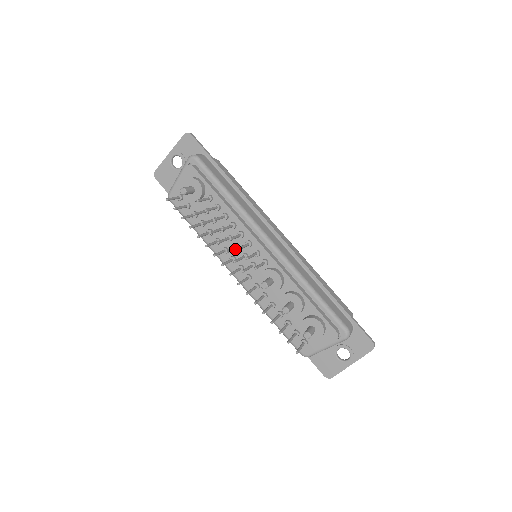
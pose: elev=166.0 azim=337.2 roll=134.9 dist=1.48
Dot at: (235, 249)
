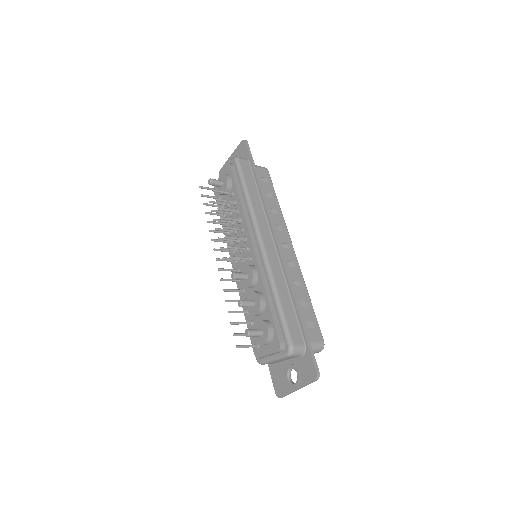
Dot at: (235, 242)
